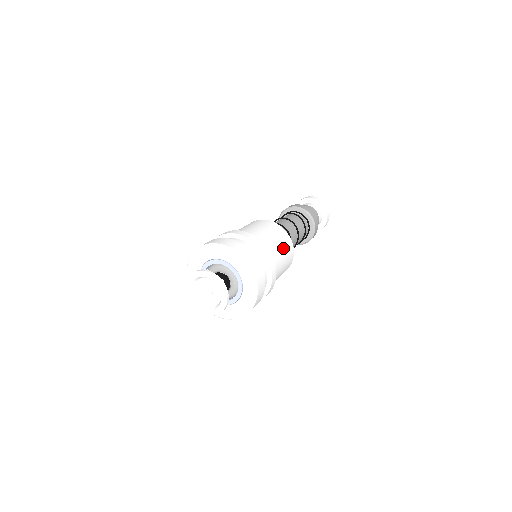
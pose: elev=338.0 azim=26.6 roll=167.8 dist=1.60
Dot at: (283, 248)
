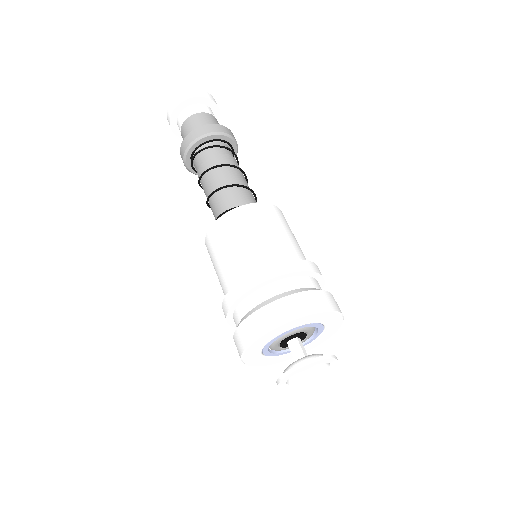
Dot at: occluded
